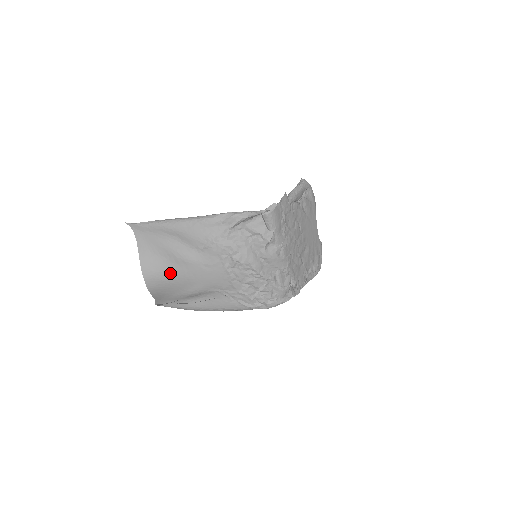
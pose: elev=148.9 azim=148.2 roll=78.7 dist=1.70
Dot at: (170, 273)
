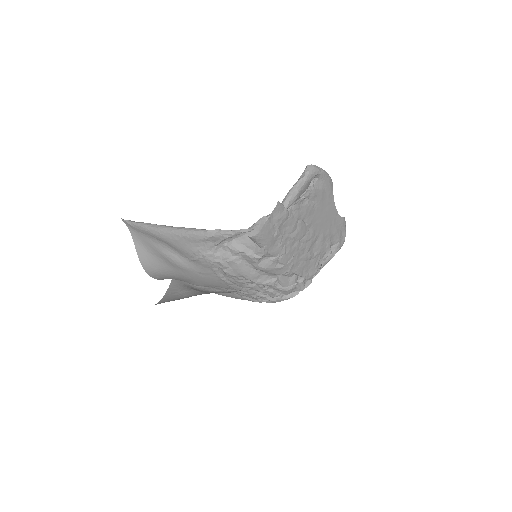
Dot at: (169, 272)
